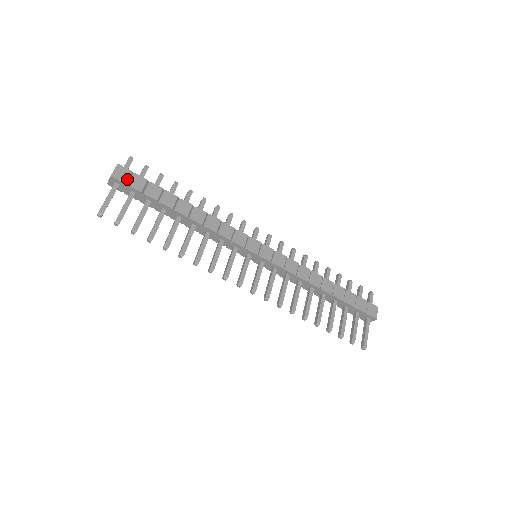
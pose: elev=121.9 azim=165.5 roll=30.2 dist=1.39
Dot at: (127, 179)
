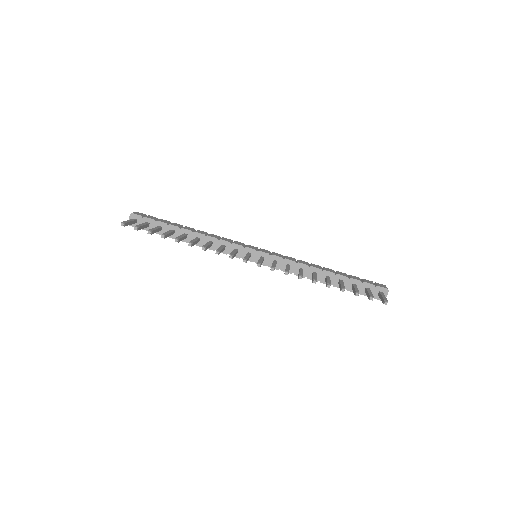
Dot at: (143, 215)
